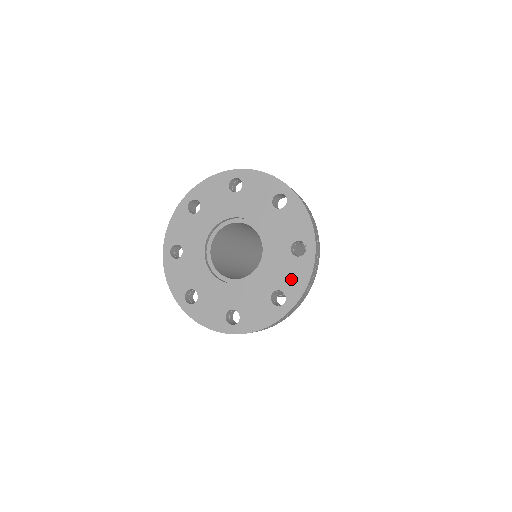
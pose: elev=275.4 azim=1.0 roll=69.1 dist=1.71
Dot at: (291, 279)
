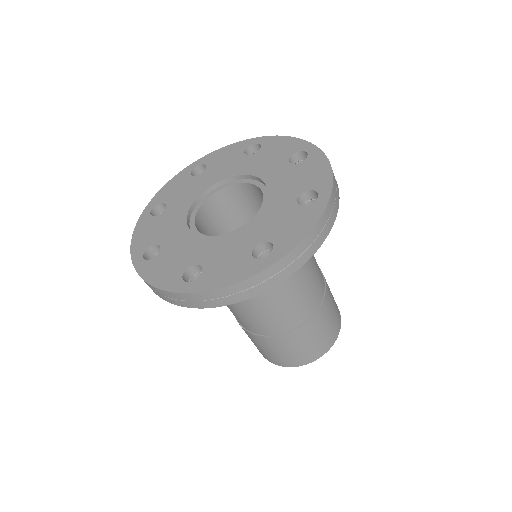
Dot at: (221, 268)
